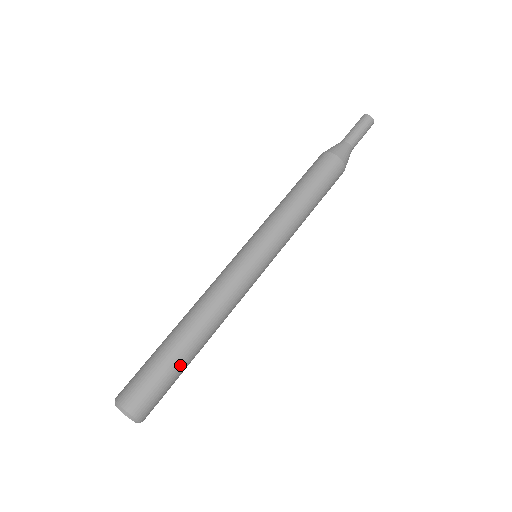
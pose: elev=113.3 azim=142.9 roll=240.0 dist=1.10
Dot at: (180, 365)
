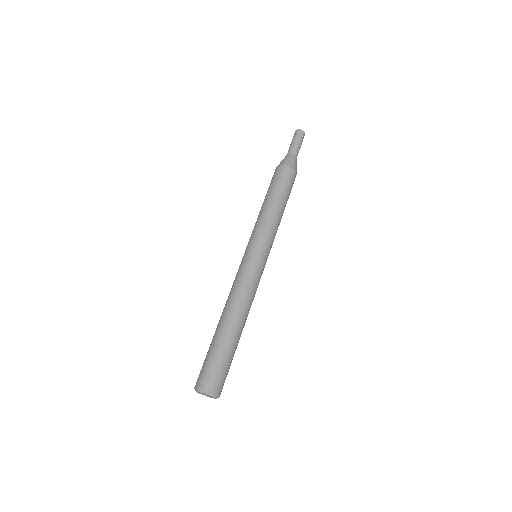
Dot at: (231, 348)
